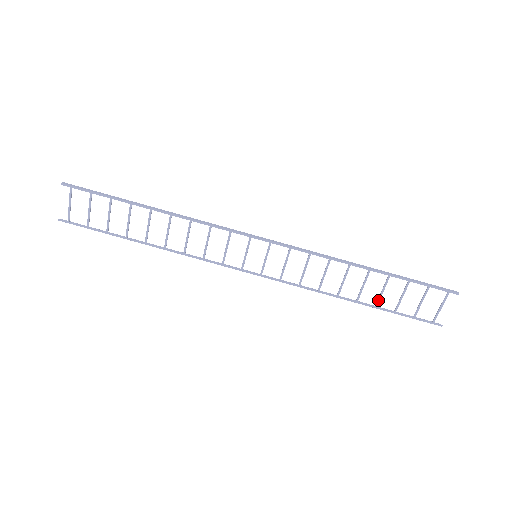
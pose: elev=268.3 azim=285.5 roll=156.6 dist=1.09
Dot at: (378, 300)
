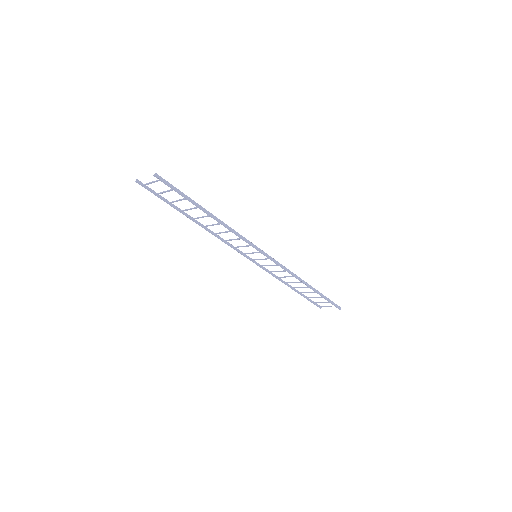
Dot at: occluded
